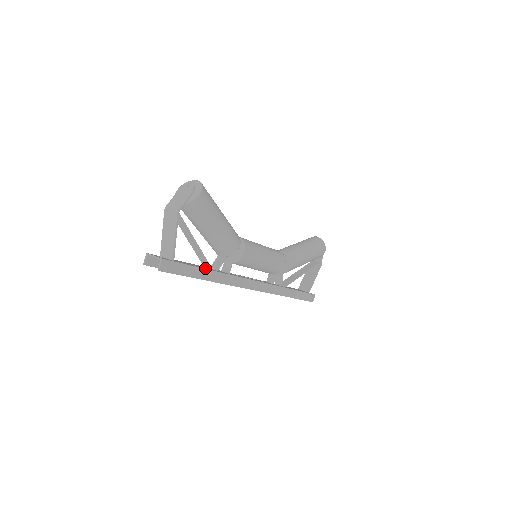
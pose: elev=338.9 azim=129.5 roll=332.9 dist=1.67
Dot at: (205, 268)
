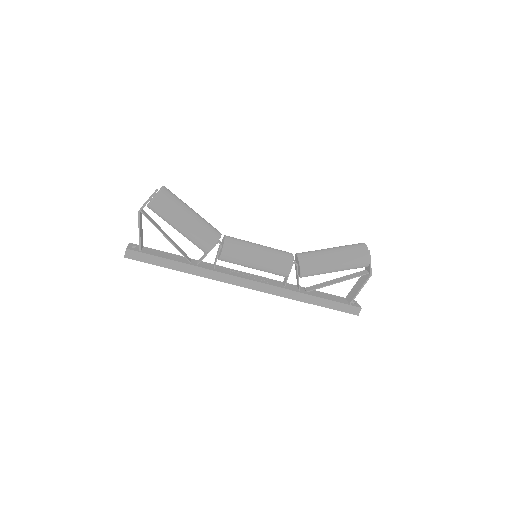
Dot at: (180, 260)
